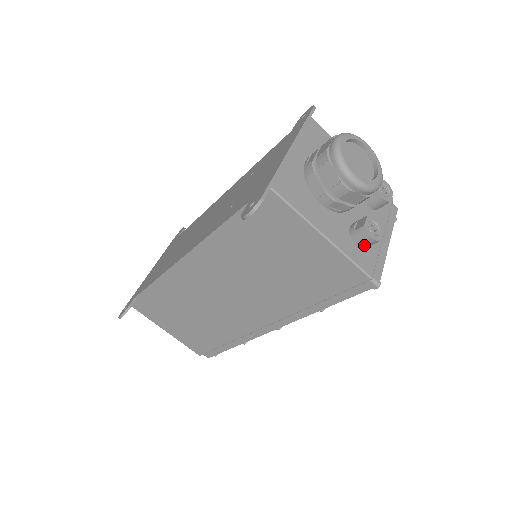
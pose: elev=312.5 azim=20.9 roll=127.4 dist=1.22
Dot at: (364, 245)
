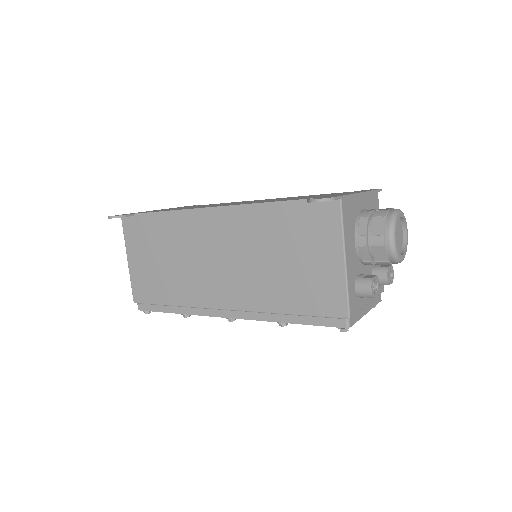
Dot at: (361, 292)
